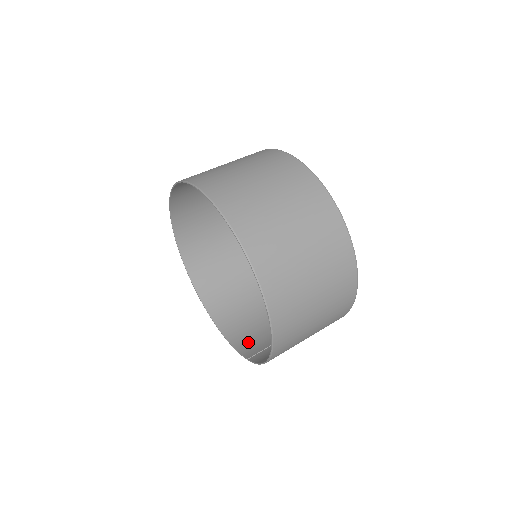
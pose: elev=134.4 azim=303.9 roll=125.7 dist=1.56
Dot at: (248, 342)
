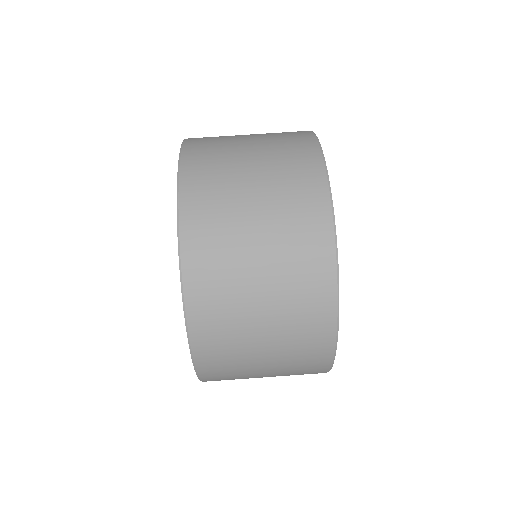
Dot at: occluded
